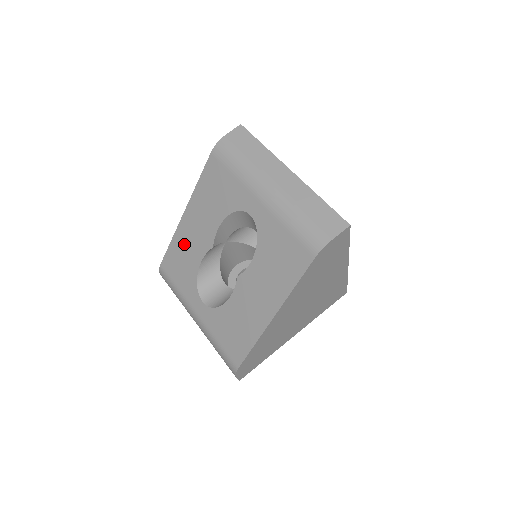
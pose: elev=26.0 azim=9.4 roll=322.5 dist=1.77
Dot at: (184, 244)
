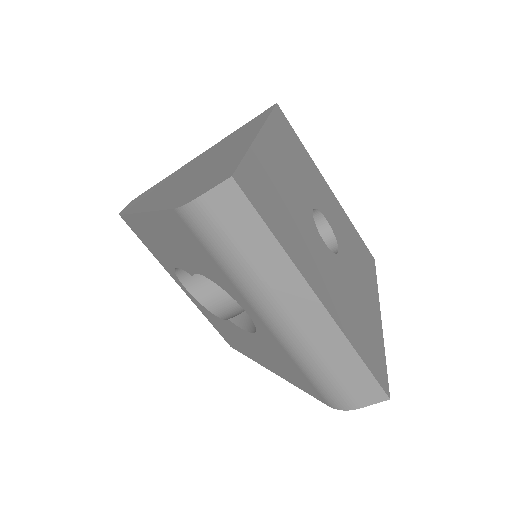
Dot at: (149, 235)
